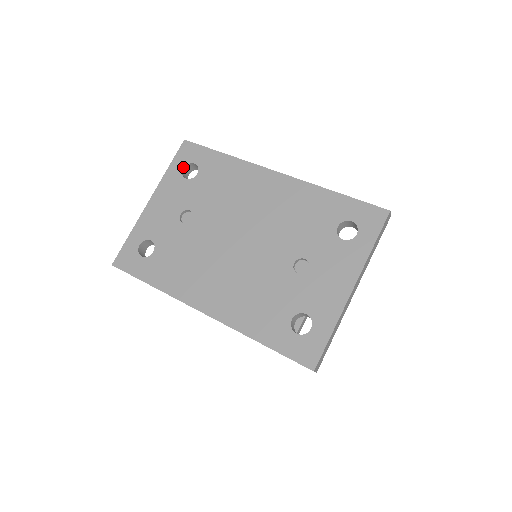
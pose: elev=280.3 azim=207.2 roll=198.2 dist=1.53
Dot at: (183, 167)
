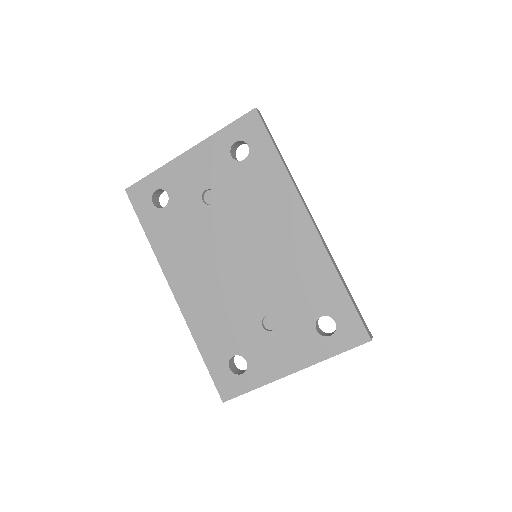
Dot at: (236, 140)
